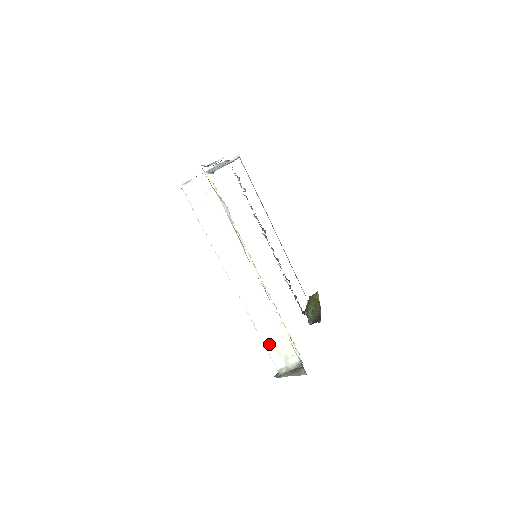
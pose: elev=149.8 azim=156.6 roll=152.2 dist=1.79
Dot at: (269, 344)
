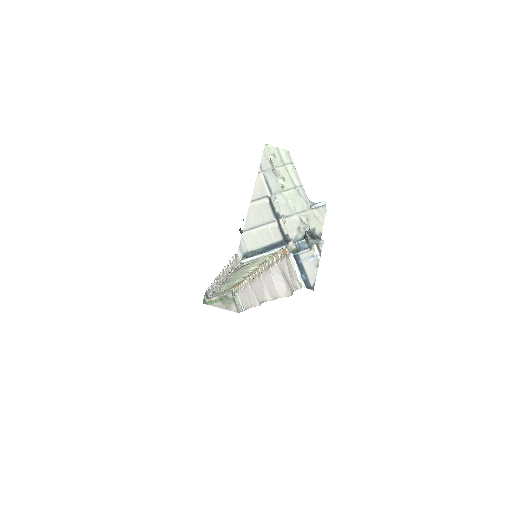
Dot at: occluded
